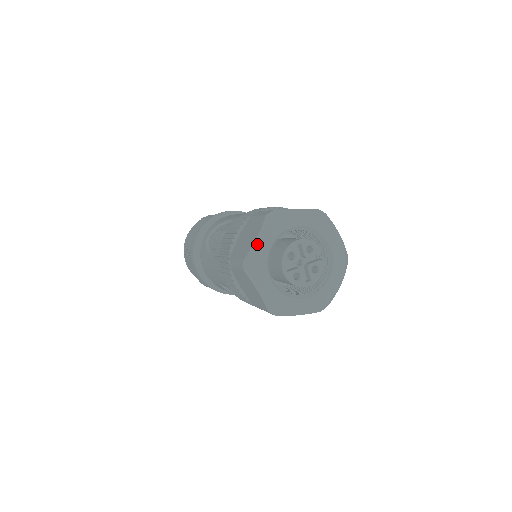
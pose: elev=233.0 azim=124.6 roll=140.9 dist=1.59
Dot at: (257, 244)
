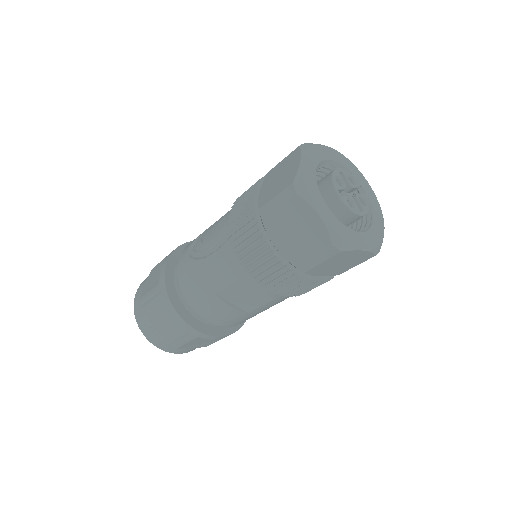
Dot at: (303, 165)
